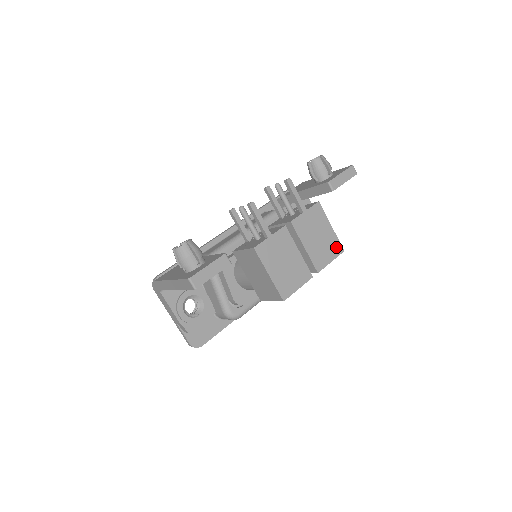
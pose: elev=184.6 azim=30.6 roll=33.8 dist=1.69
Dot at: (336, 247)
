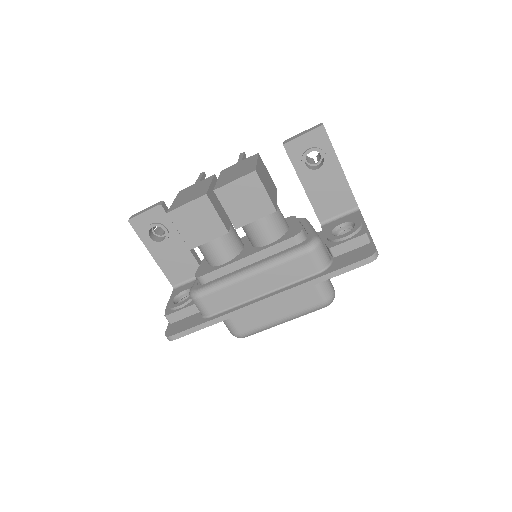
Dot at: (249, 171)
